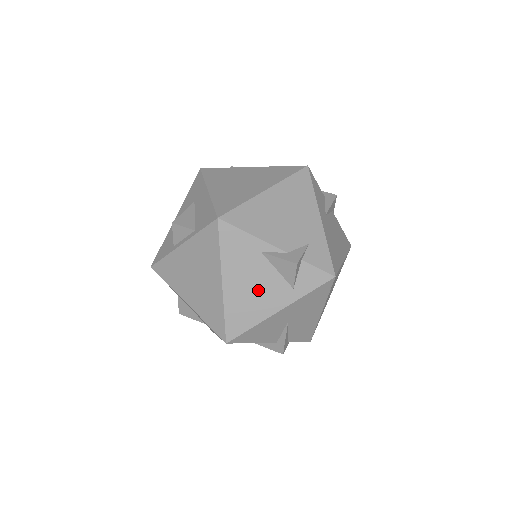
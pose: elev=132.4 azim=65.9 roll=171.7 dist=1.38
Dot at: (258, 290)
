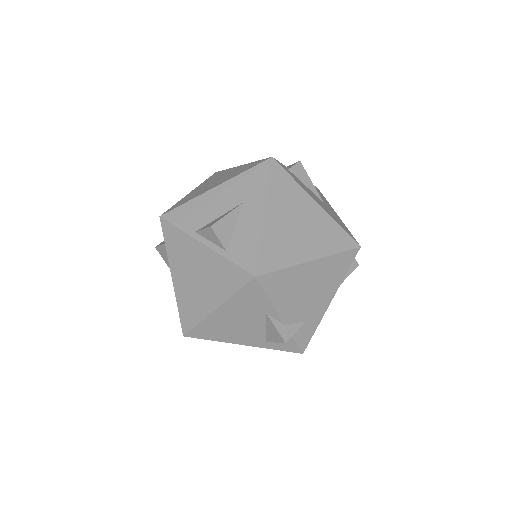
Dot at: (240, 328)
